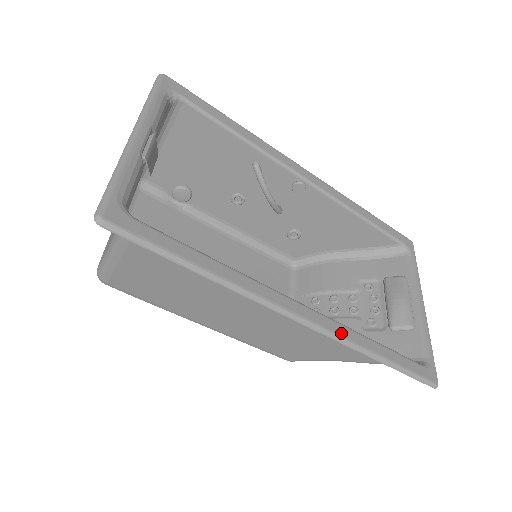
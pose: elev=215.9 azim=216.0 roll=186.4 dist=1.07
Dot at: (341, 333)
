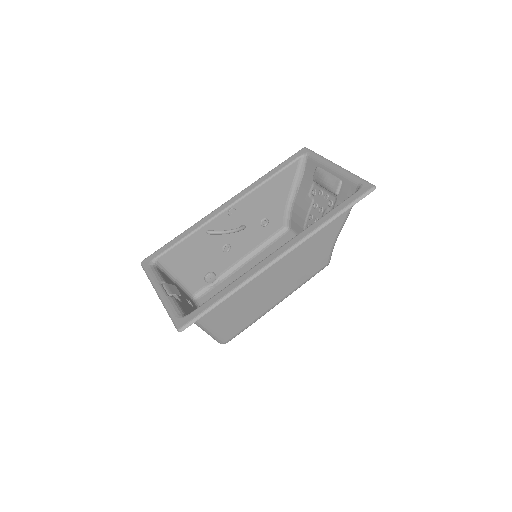
Dot at: (302, 236)
